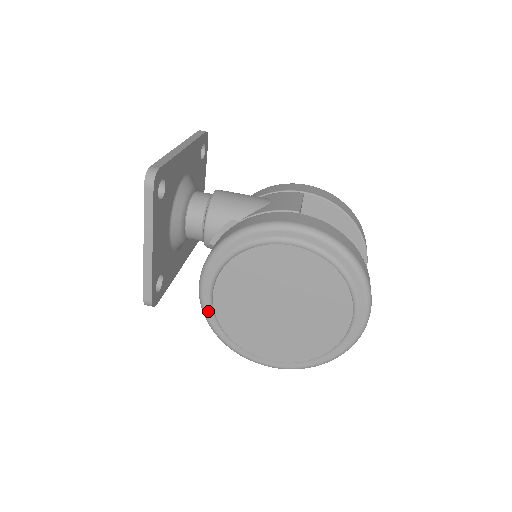
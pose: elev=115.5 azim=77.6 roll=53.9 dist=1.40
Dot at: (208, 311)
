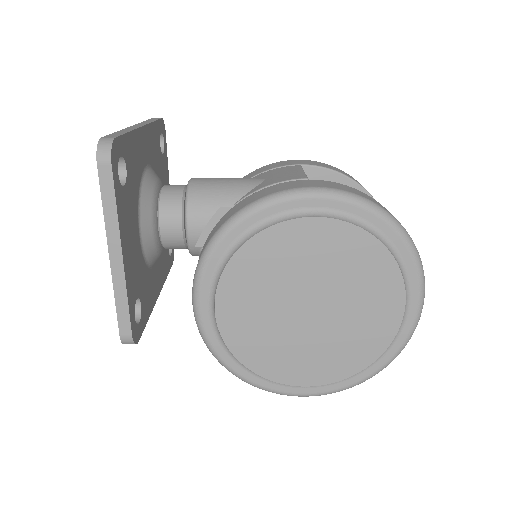
Dot at: (211, 336)
